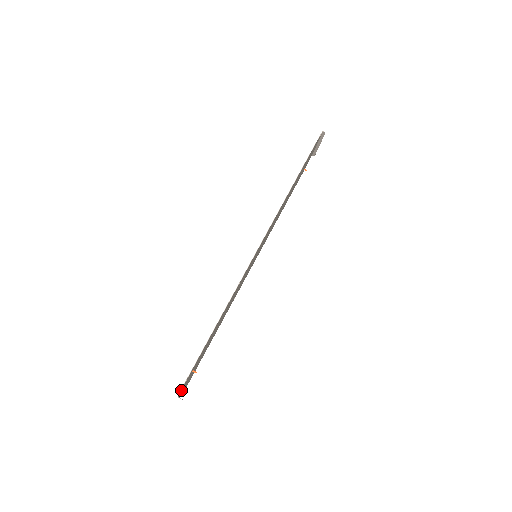
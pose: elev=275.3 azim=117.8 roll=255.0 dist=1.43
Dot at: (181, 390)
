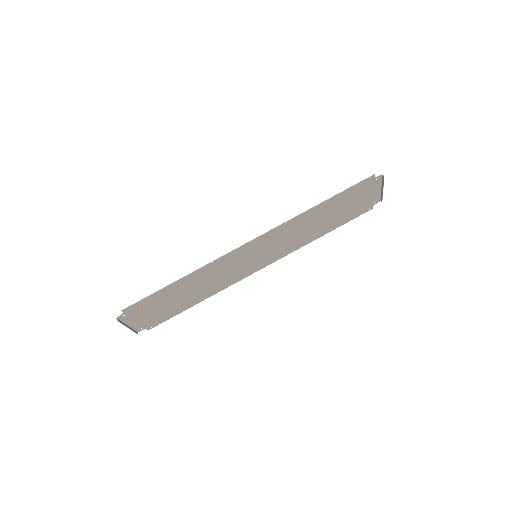
Dot at: (122, 315)
